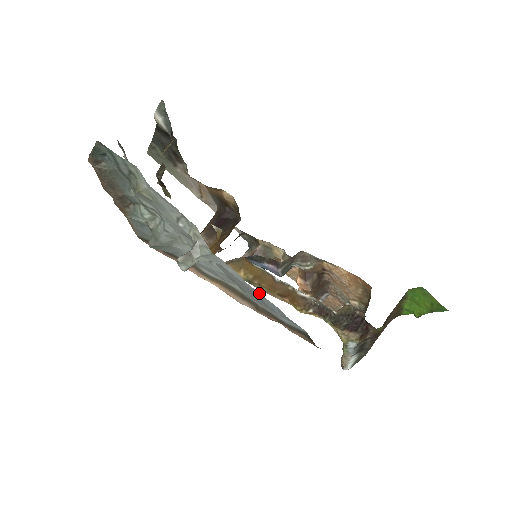
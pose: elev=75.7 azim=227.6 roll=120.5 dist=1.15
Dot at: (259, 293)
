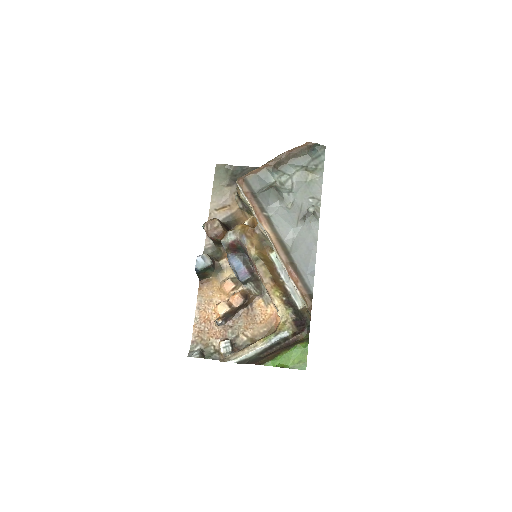
Dot at: occluded
